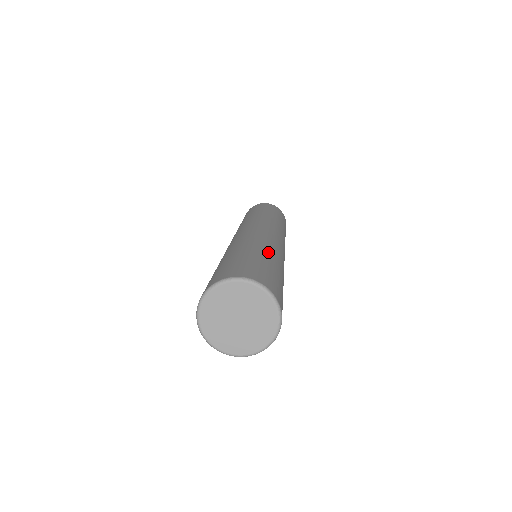
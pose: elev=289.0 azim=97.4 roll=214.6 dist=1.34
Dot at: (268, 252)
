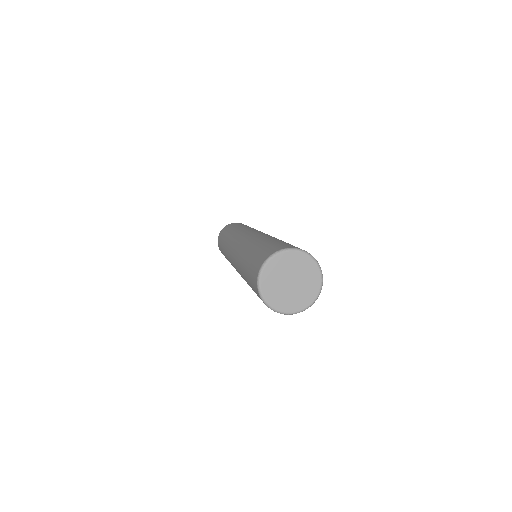
Dot at: (272, 238)
